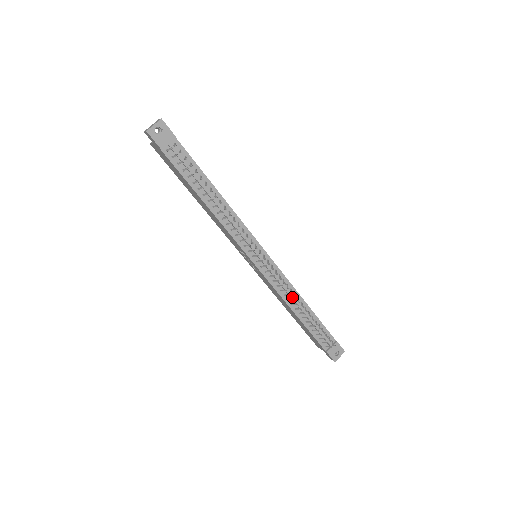
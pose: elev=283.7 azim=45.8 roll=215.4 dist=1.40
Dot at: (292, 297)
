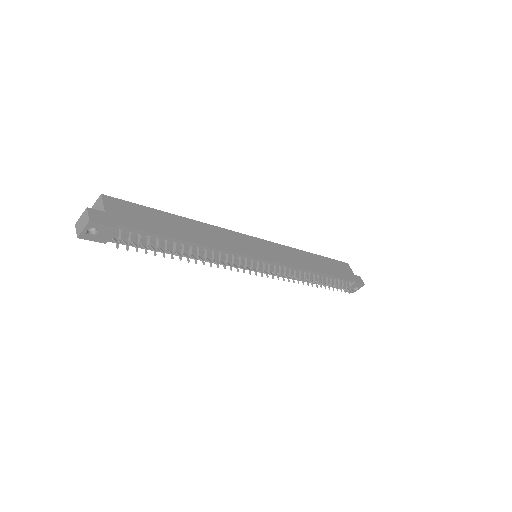
Dot at: (302, 276)
